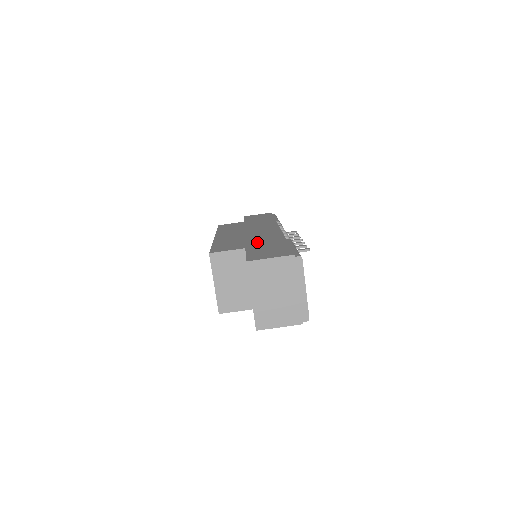
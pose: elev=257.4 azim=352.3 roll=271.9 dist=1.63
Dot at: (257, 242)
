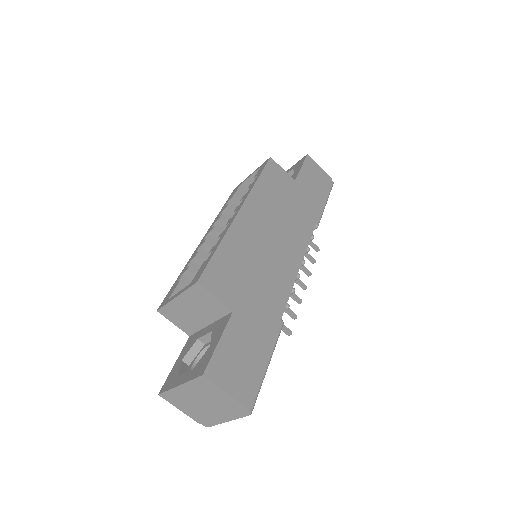
Dot at: (254, 302)
